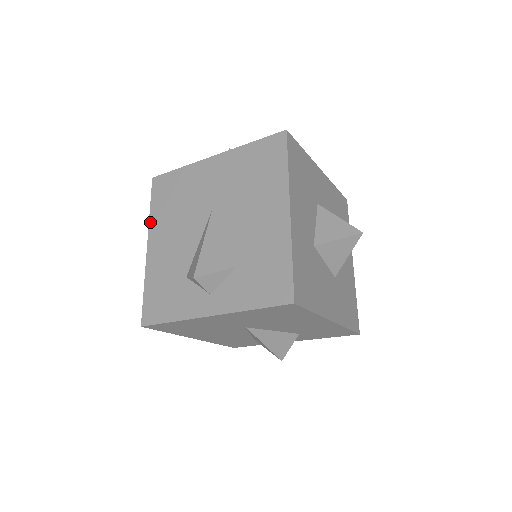
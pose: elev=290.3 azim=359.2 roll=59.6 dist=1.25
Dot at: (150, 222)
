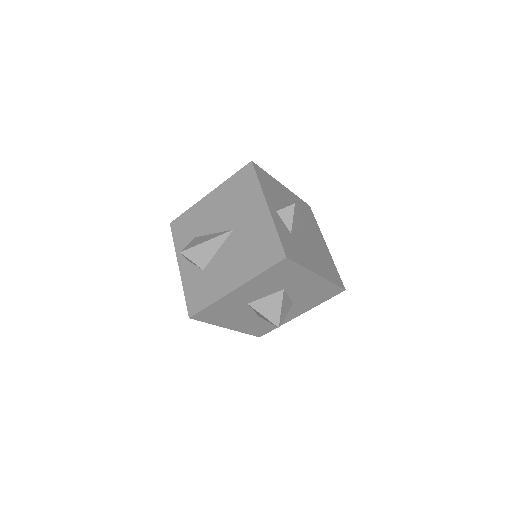
Dot at: (223, 184)
